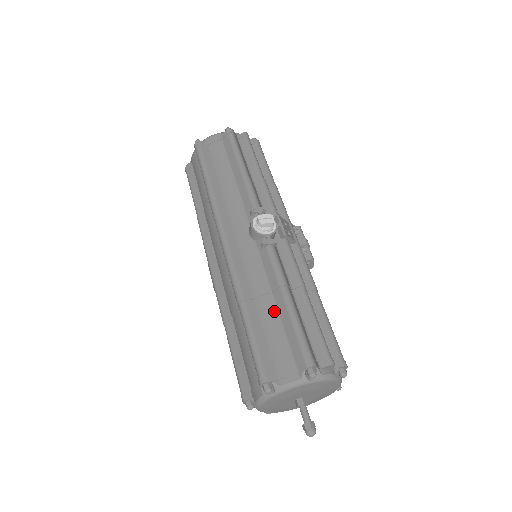
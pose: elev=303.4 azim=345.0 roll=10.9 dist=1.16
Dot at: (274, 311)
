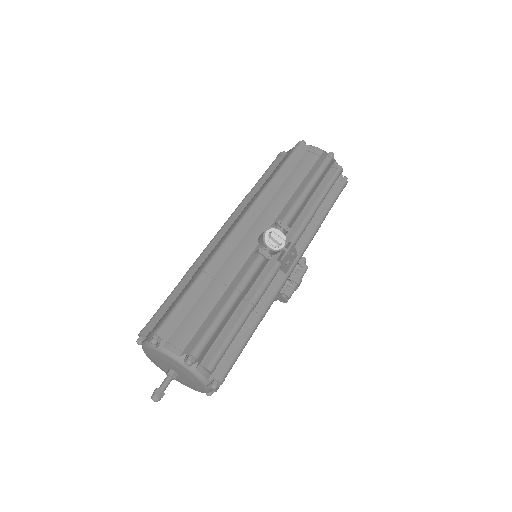
Dot at: (215, 299)
